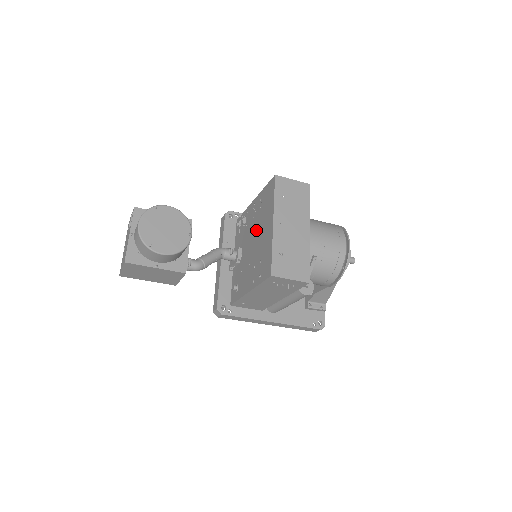
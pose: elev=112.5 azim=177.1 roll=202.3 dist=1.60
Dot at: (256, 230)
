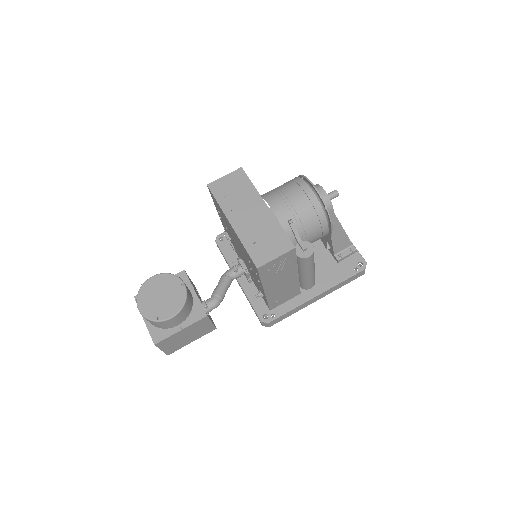
Dot at: (233, 238)
